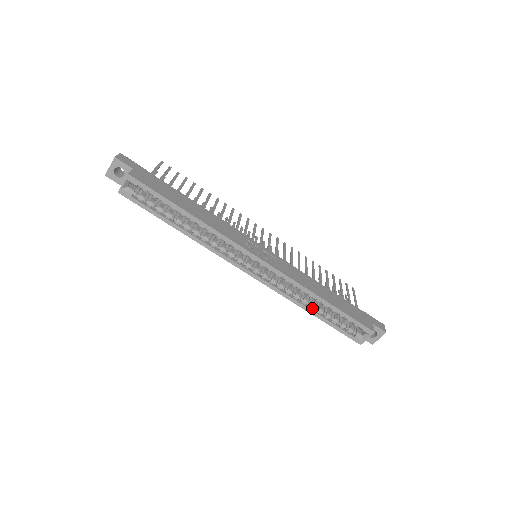
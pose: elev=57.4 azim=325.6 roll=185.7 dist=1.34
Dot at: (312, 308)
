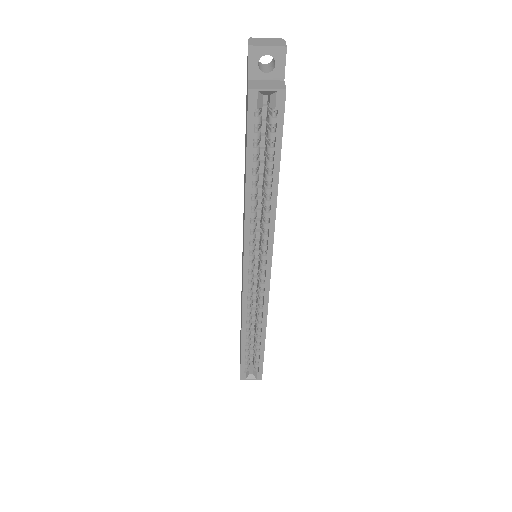
Dot at: (247, 334)
